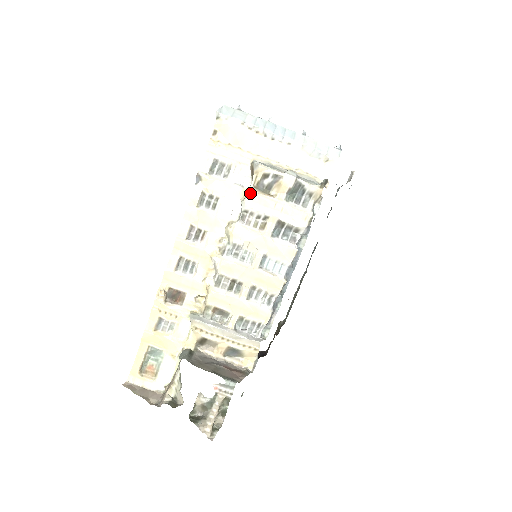
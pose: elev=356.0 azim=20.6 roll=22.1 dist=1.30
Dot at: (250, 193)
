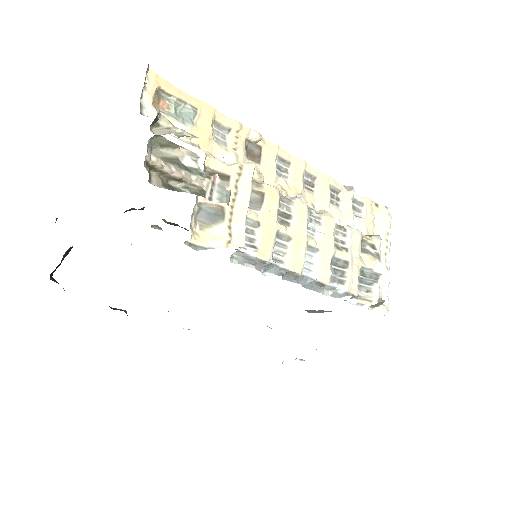
Dot at: (360, 233)
